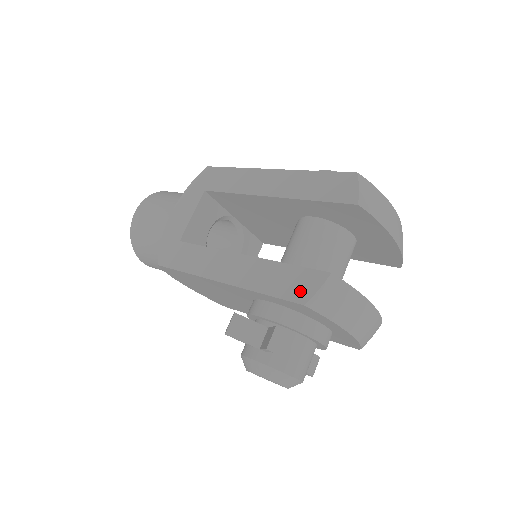
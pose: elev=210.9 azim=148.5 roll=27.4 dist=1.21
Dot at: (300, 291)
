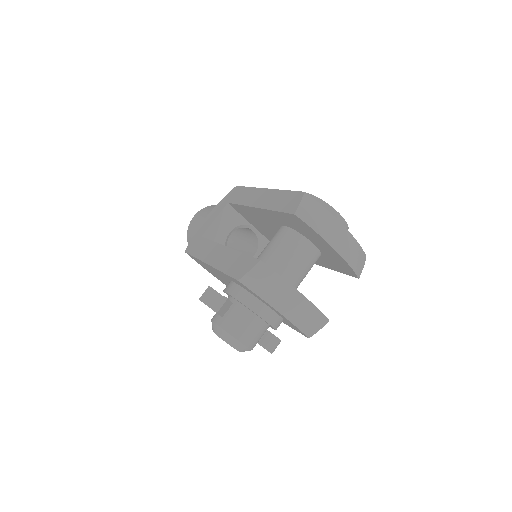
Dot at: (240, 271)
